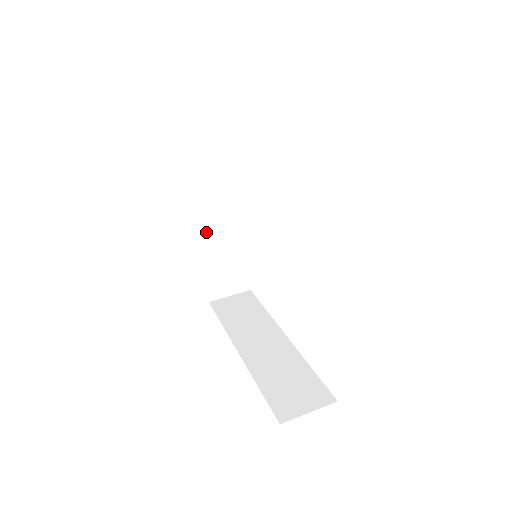
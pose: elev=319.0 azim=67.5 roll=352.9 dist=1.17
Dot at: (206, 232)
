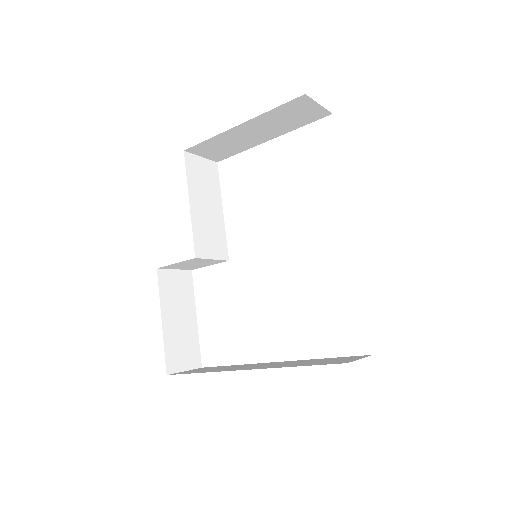
Dot at: (166, 290)
